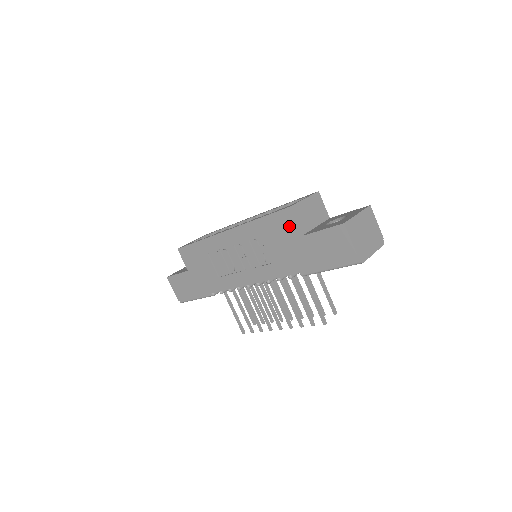
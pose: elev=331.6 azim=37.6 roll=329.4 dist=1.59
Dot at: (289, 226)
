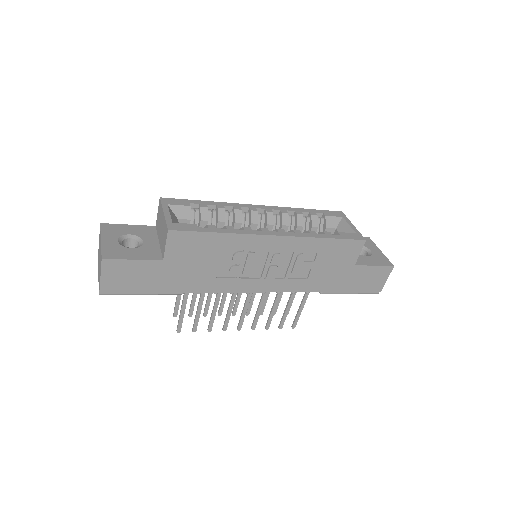
Dot at: (351, 254)
